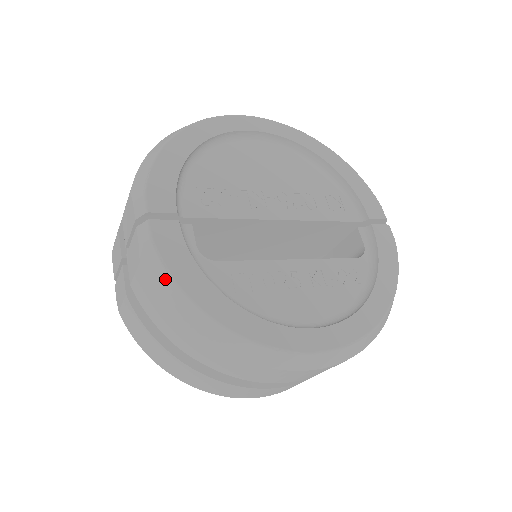
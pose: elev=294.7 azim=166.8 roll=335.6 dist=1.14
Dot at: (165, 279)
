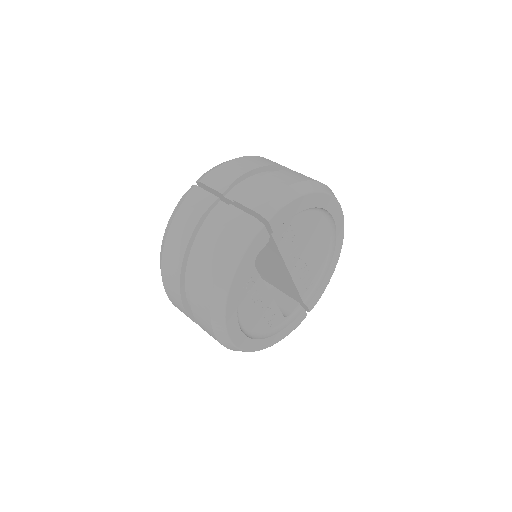
Dot at: (237, 257)
